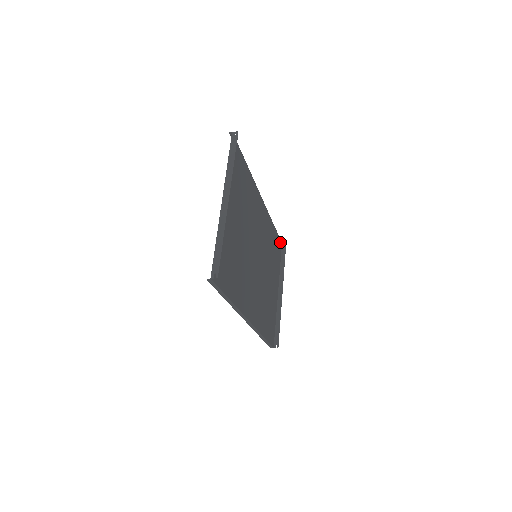
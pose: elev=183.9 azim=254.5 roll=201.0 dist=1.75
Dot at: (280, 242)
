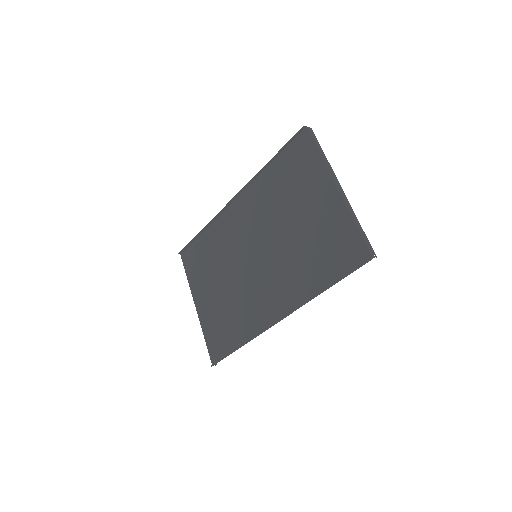
Dot at: (185, 253)
